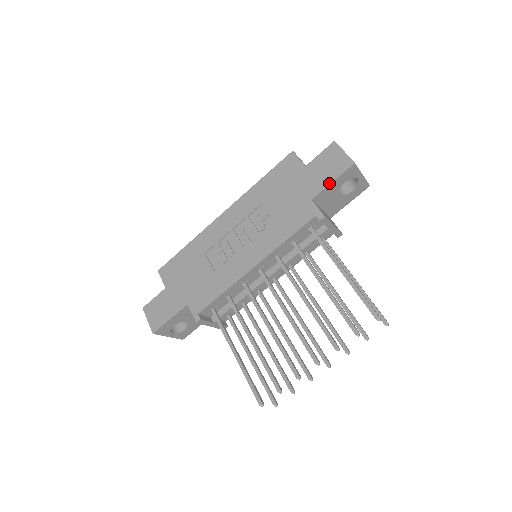
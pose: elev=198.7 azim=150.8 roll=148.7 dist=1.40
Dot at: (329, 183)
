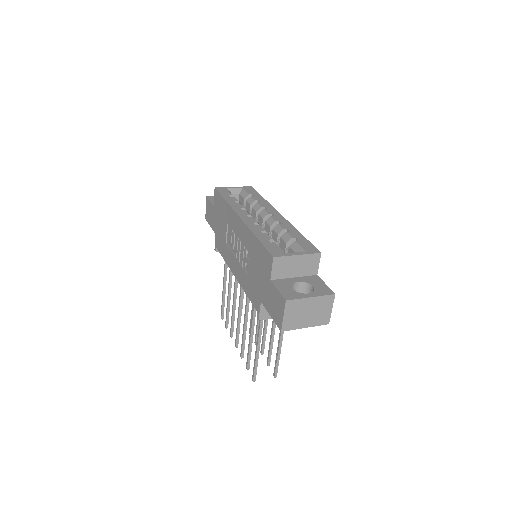
Dot at: (269, 313)
